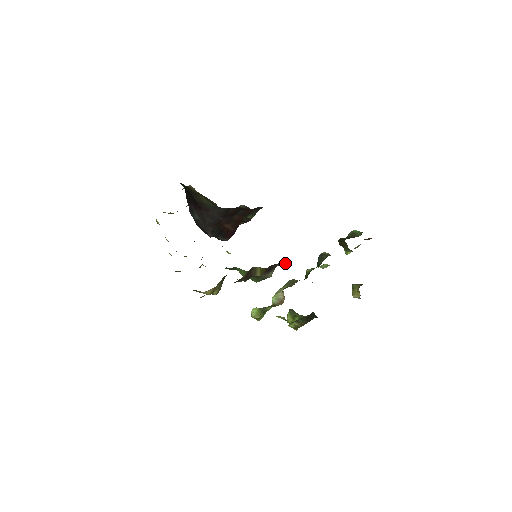
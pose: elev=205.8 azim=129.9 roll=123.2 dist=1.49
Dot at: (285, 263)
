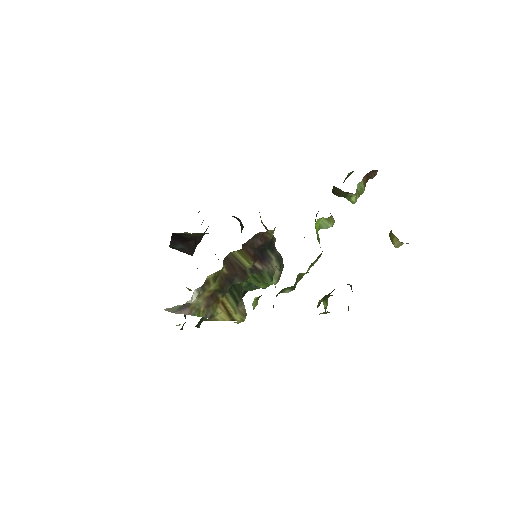
Dot at: (269, 238)
